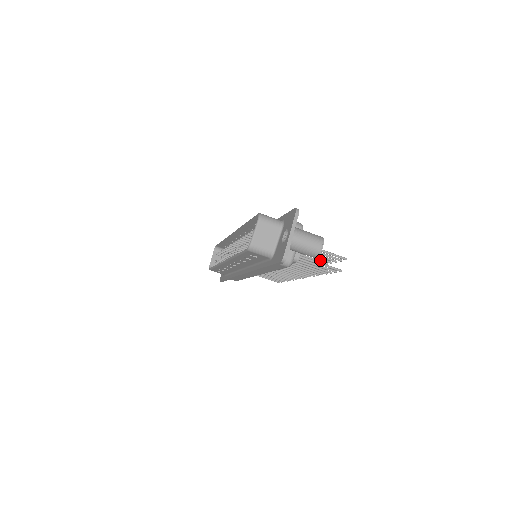
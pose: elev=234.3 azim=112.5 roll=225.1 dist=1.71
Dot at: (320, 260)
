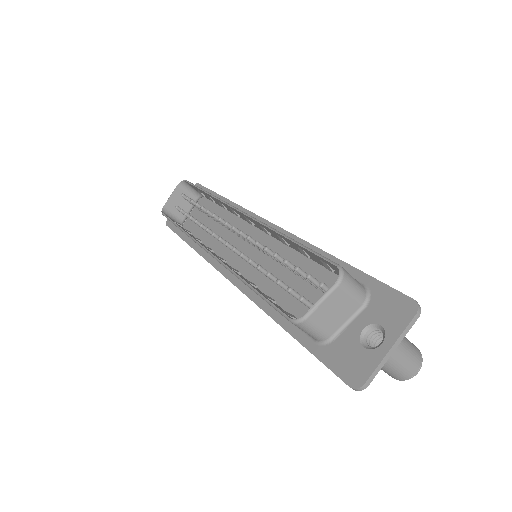
Dot at: occluded
